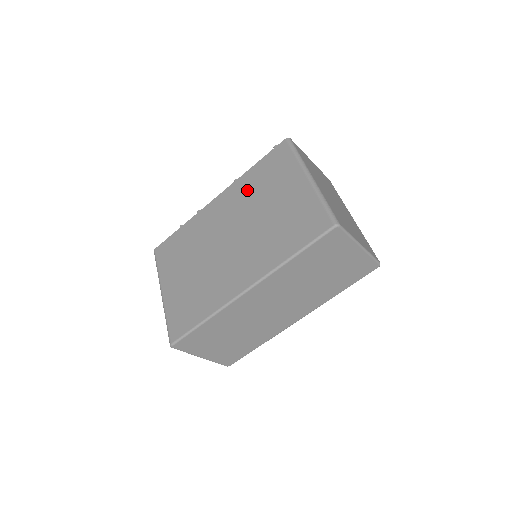
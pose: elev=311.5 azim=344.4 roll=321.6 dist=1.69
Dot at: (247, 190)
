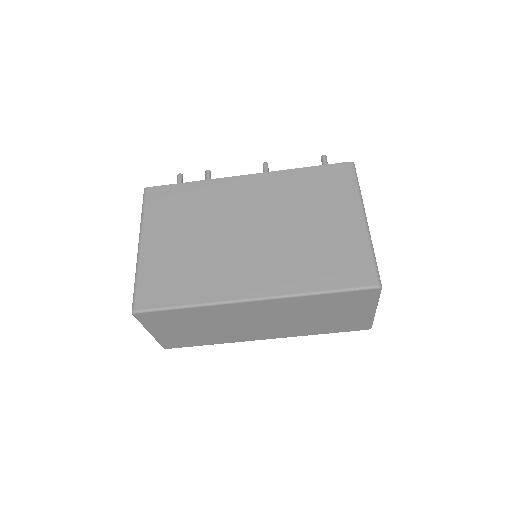
Dot at: (289, 190)
